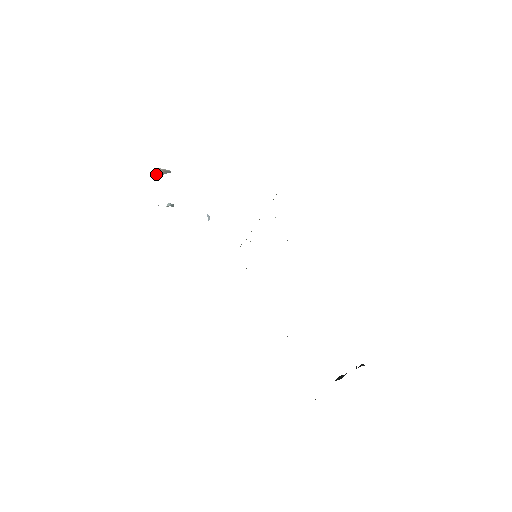
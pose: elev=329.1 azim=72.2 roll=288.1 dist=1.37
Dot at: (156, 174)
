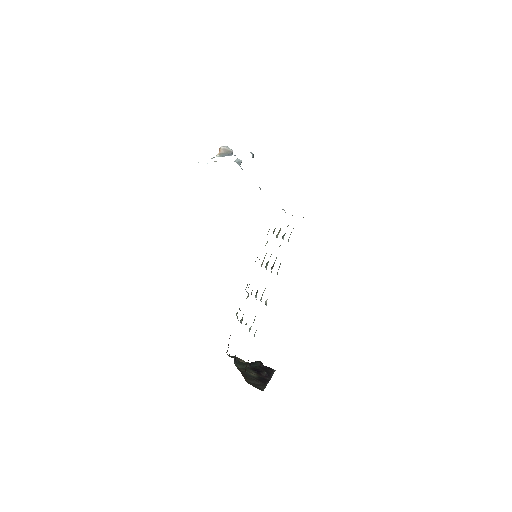
Dot at: (219, 149)
